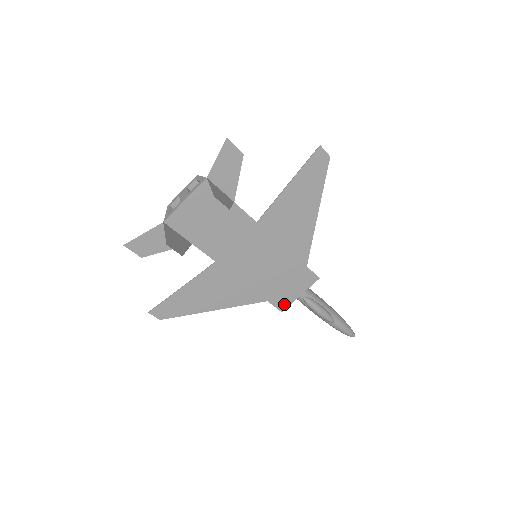
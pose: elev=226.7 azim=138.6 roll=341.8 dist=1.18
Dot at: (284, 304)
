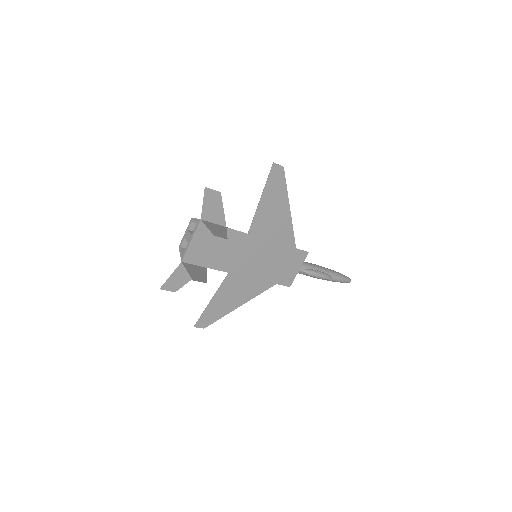
Dot at: (289, 281)
